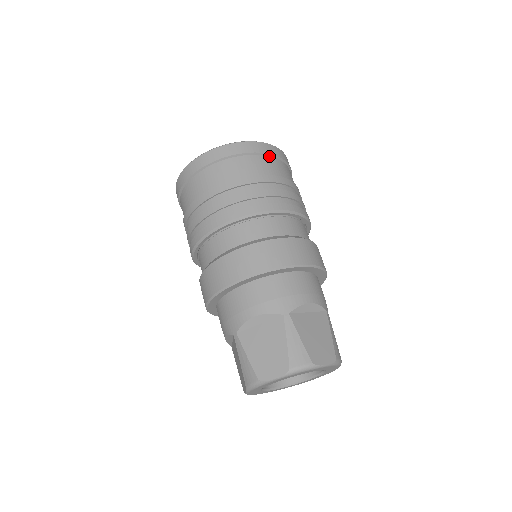
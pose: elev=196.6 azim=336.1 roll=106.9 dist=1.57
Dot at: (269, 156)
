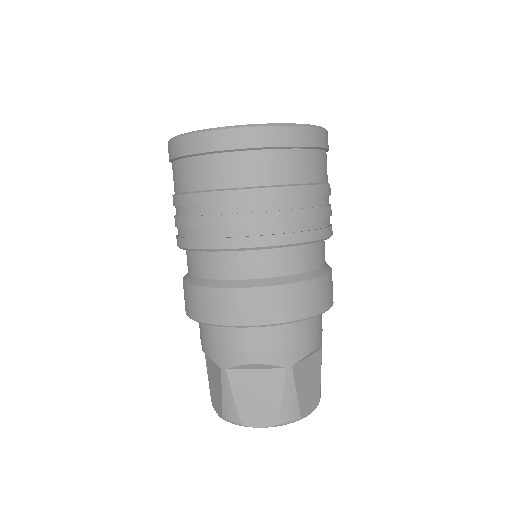
Dot at: (236, 151)
